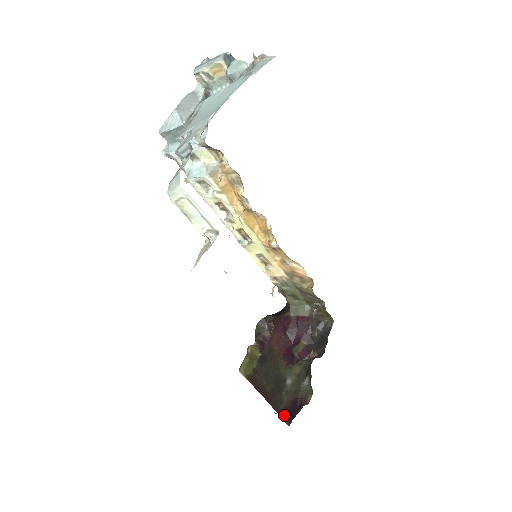
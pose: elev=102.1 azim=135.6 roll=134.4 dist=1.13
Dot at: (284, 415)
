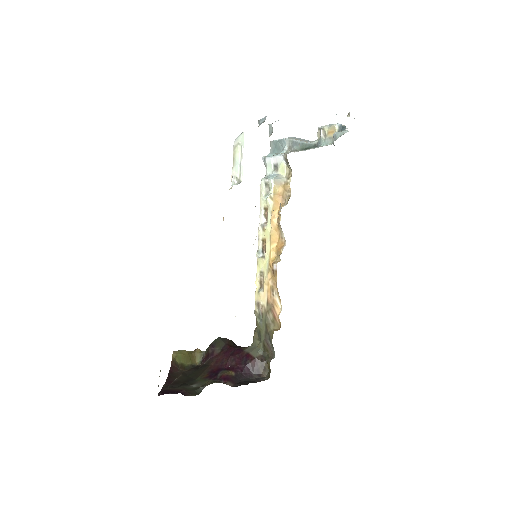
Dot at: (164, 391)
